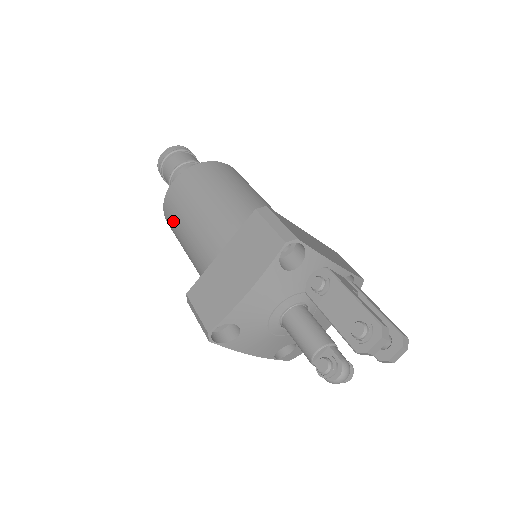
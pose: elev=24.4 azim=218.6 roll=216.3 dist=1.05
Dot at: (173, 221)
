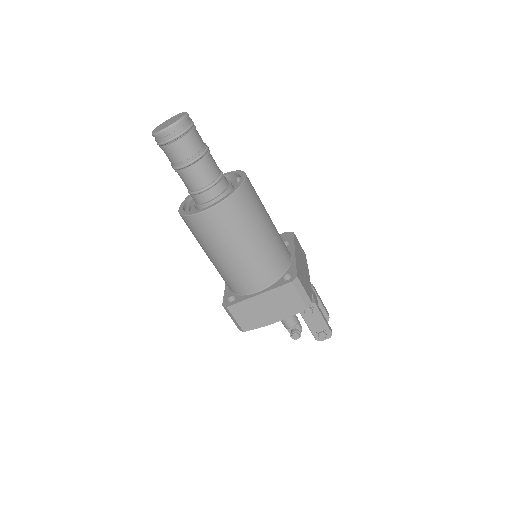
Dot at: (202, 237)
